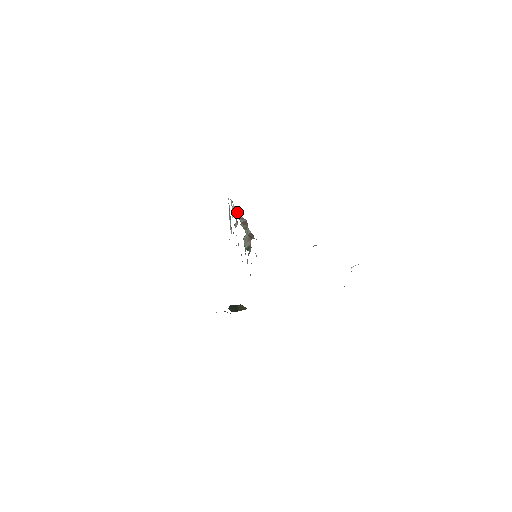
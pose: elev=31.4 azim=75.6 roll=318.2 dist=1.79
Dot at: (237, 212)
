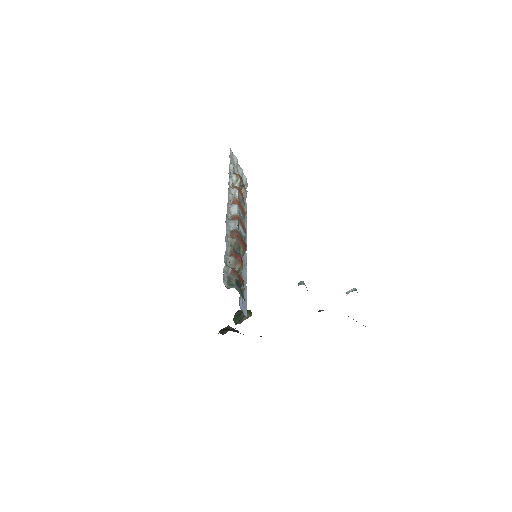
Dot at: (233, 197)
